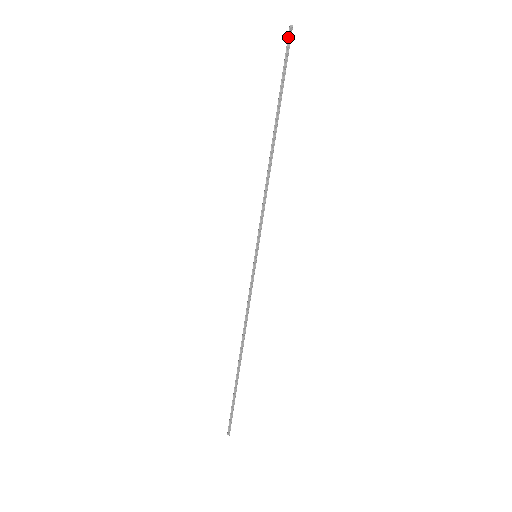
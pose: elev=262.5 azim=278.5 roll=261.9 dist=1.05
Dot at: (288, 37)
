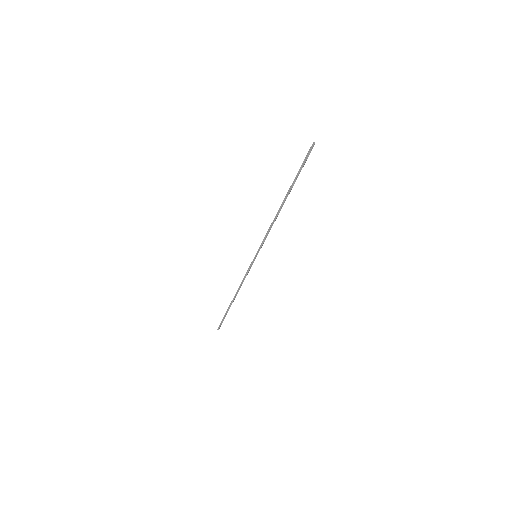
Dot at: (309, 150)
